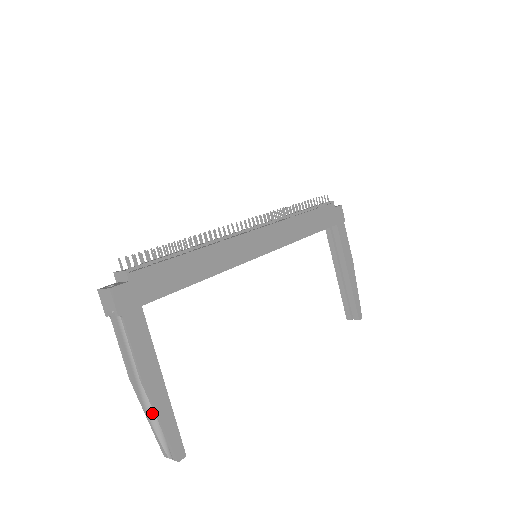
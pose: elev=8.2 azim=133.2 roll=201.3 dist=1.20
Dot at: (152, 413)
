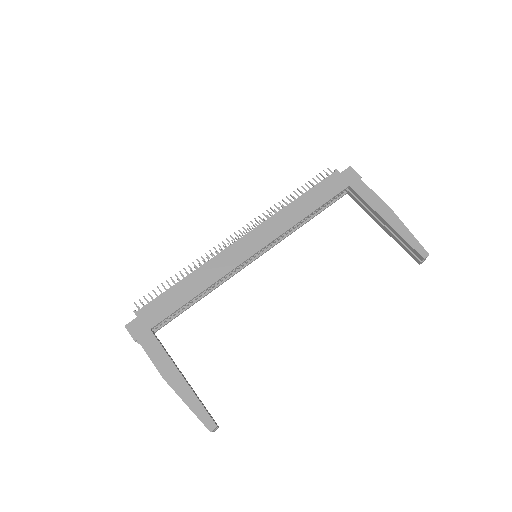
Dot at: occluded
